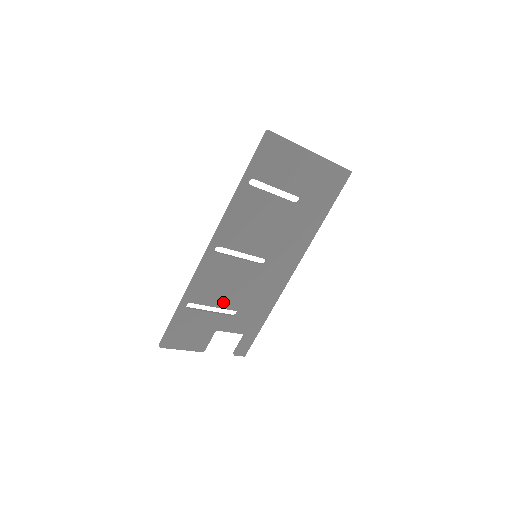
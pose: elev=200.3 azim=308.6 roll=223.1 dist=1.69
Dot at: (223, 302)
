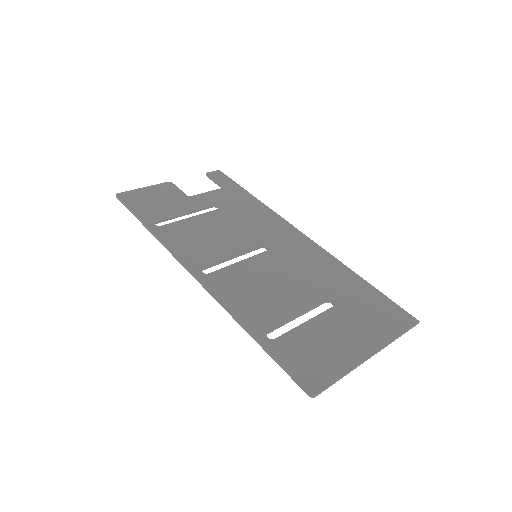
Dot at: (202, 221)
